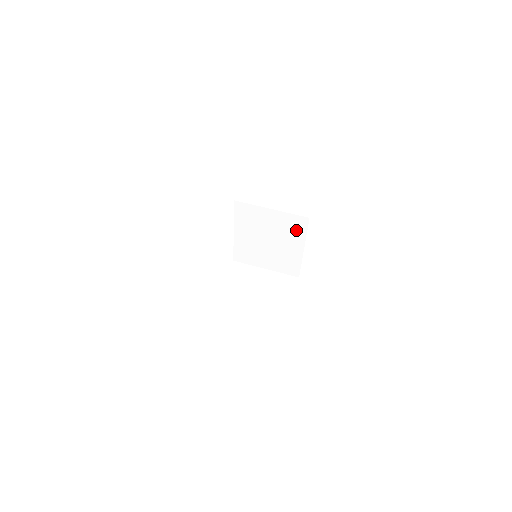
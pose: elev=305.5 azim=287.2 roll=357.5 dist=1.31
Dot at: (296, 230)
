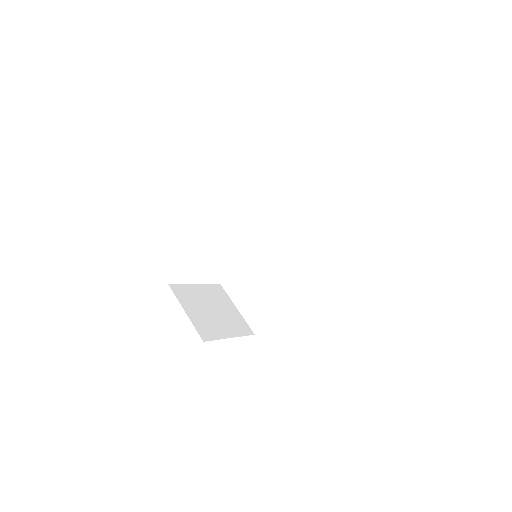
Dot at: occluded
